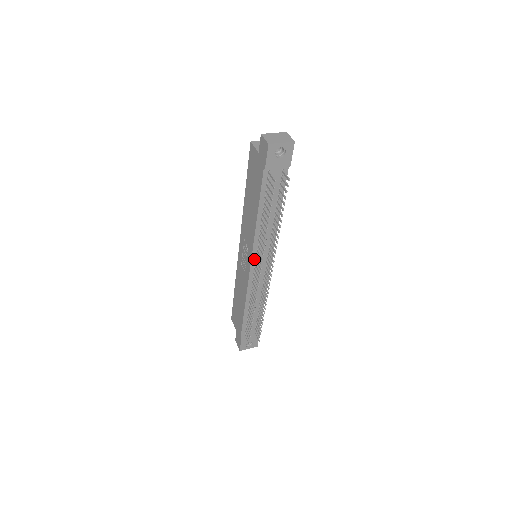
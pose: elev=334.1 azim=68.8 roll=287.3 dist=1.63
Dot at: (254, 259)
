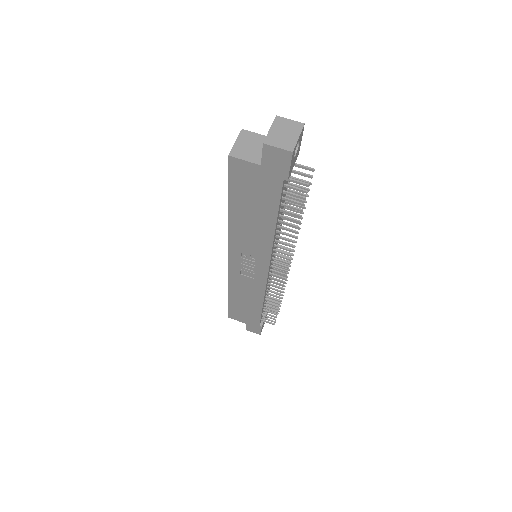
Dot at: (270, 264)
